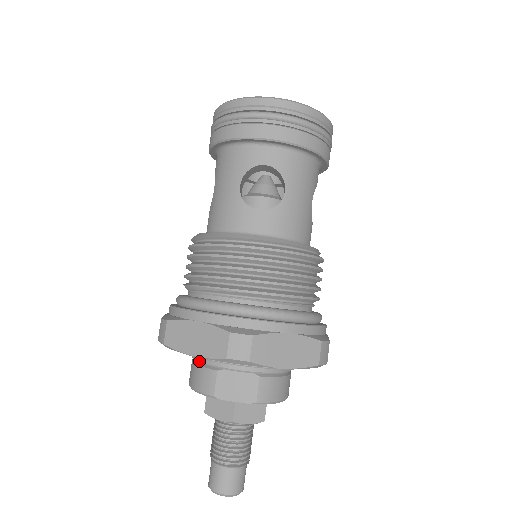
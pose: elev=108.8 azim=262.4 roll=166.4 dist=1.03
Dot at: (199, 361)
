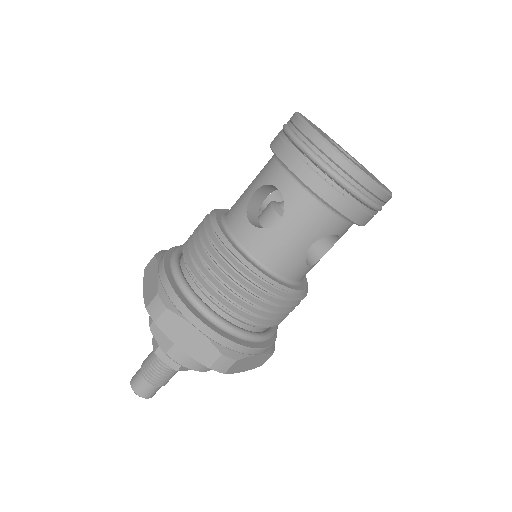
Dot at: occluded
